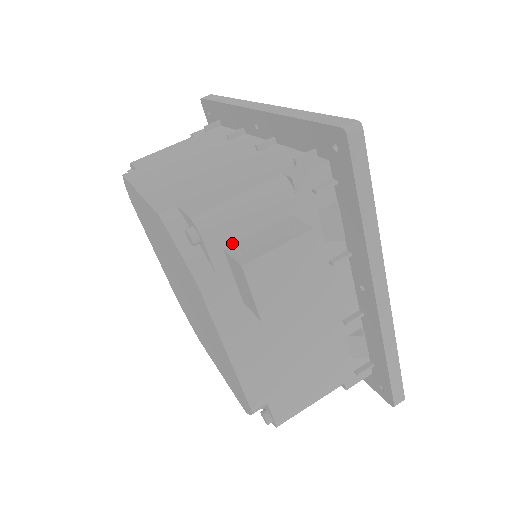
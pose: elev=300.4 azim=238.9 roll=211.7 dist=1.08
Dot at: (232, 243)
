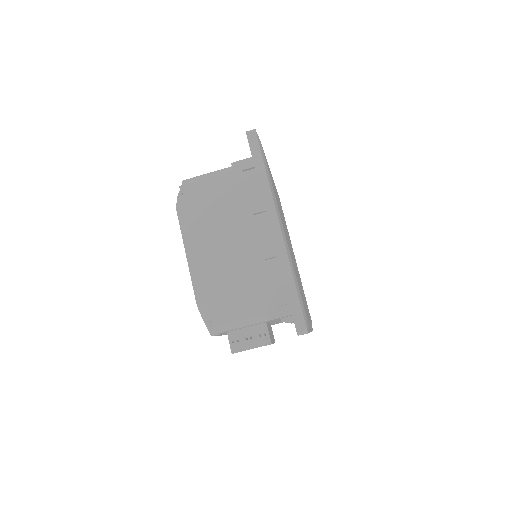
Dot at: (232, 331)
